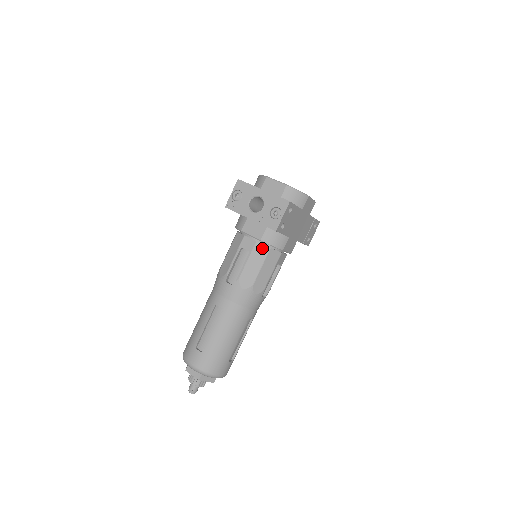
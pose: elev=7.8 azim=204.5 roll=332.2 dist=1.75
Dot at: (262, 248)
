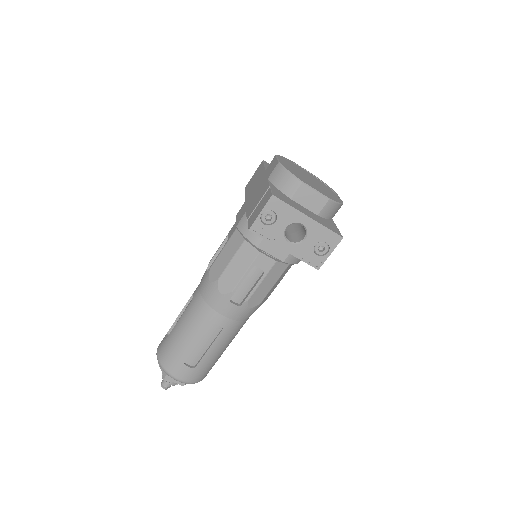
Dot at: (280, 266)
